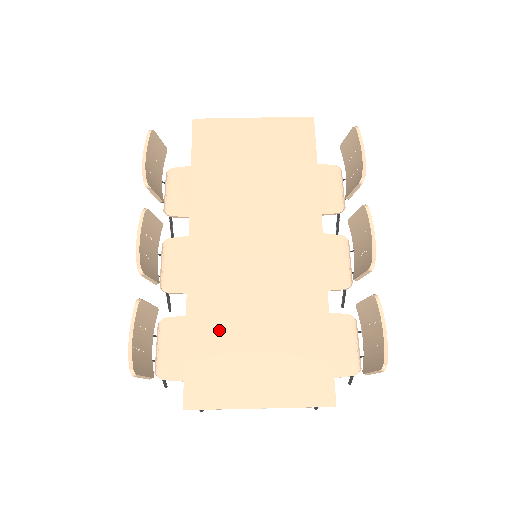
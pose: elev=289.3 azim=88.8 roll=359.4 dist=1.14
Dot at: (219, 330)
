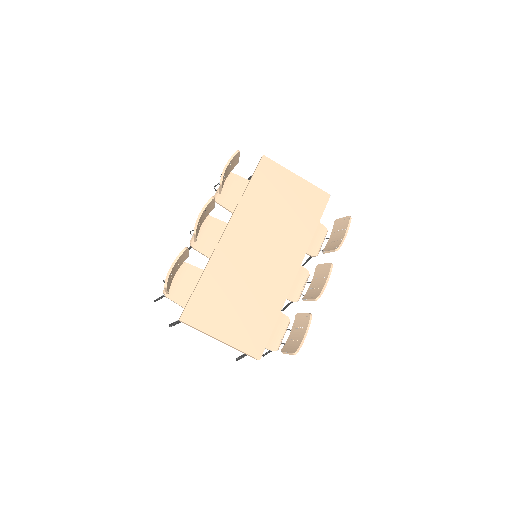
Dot at: (219, 287)
